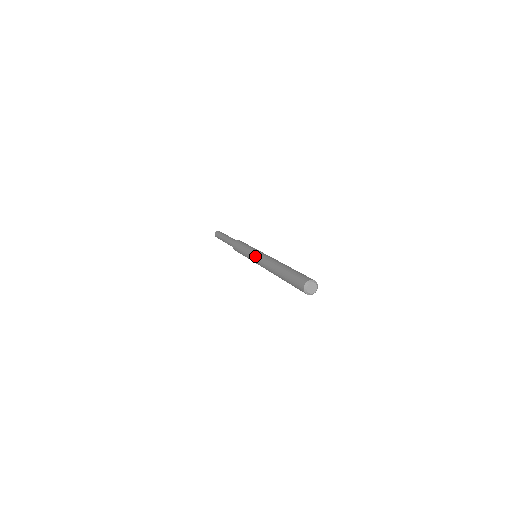
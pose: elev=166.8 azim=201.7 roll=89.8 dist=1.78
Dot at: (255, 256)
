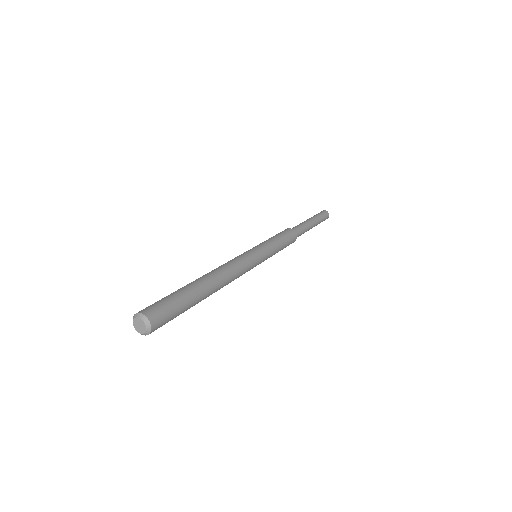
Dot at: occluded
